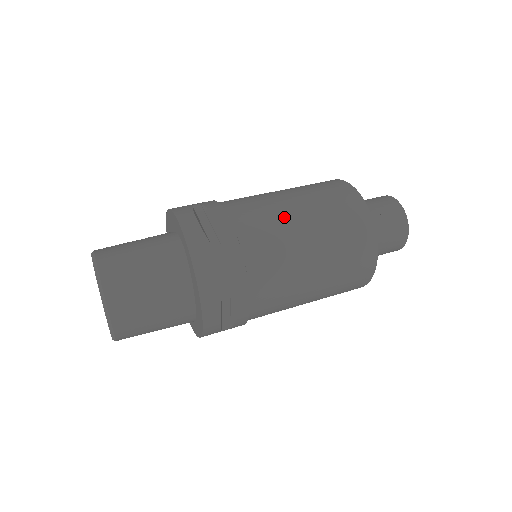
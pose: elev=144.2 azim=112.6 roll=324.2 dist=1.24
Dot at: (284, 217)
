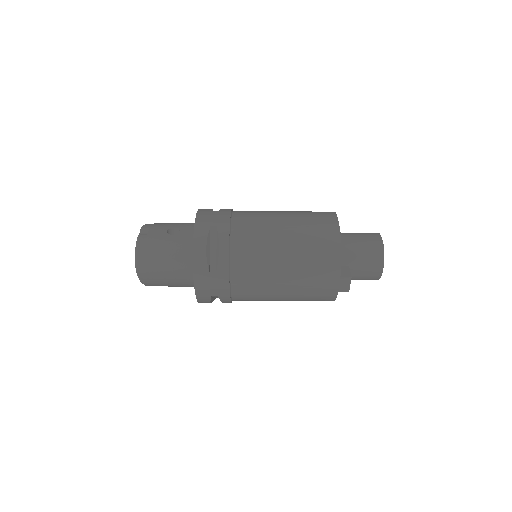
Dot at: (270, 262)
